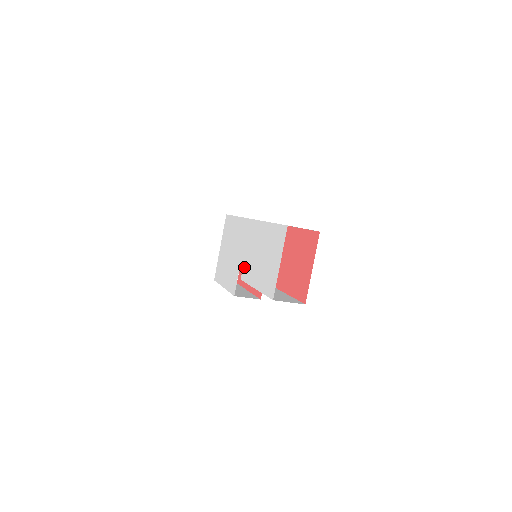
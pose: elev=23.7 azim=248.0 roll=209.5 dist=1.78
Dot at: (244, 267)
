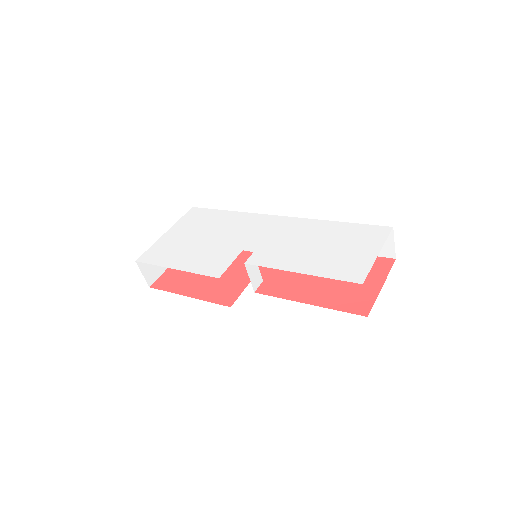
Dot at: (258, 252)
